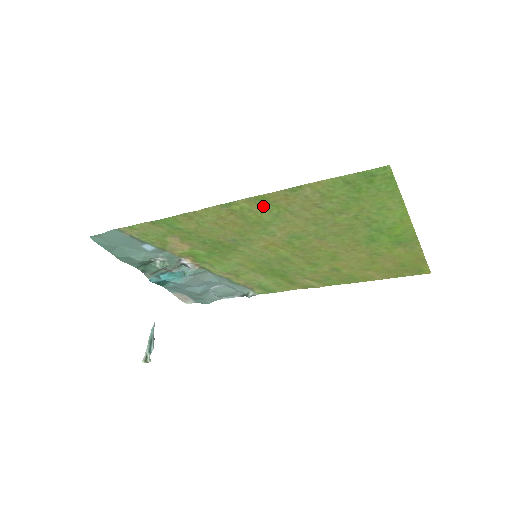
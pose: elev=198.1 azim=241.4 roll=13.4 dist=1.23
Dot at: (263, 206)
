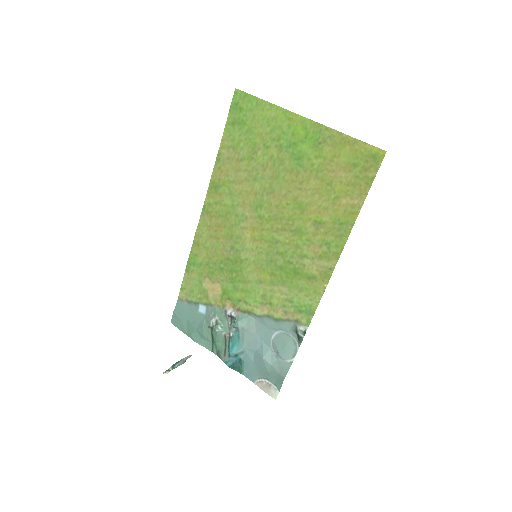
Dot at: (218, 192)
